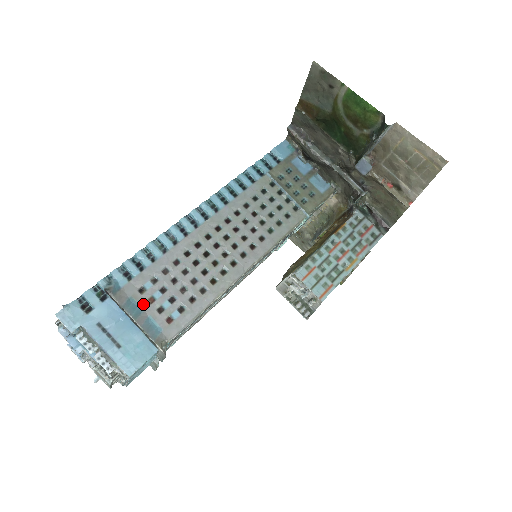
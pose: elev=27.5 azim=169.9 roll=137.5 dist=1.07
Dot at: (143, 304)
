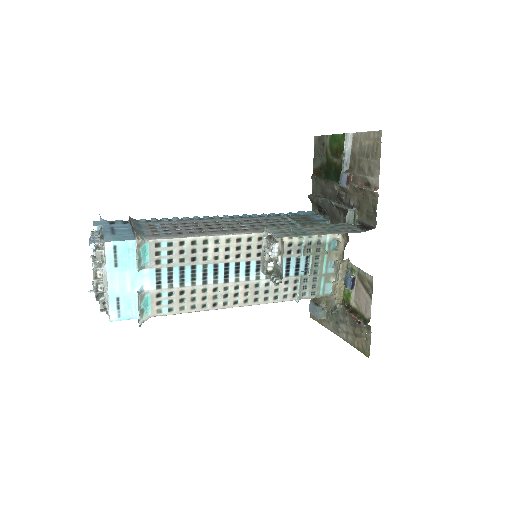
Dot at: (146, 228)
